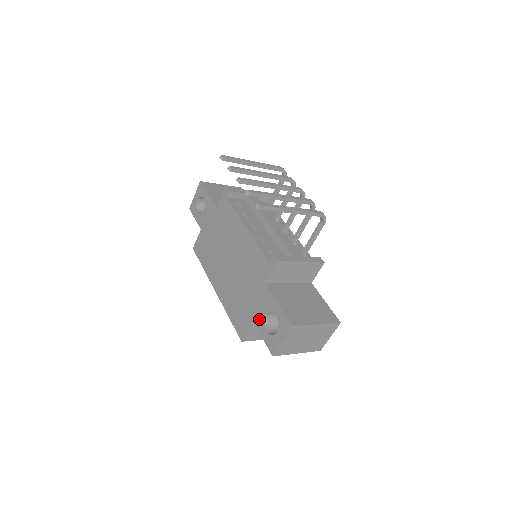
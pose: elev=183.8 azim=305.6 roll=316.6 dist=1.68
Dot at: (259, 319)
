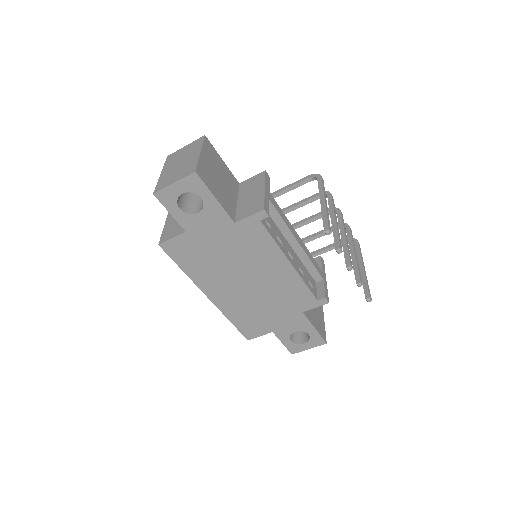
Dot at: (283, 332)
